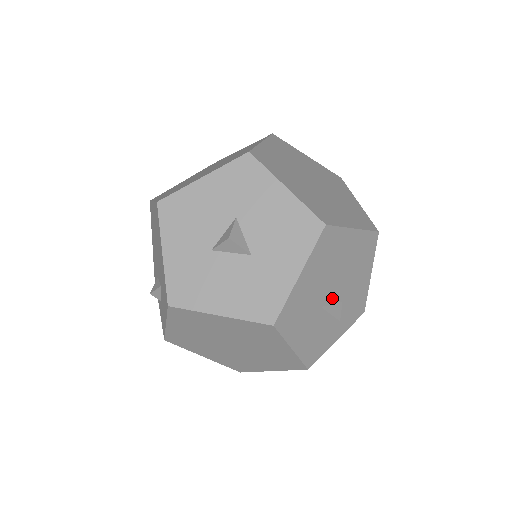
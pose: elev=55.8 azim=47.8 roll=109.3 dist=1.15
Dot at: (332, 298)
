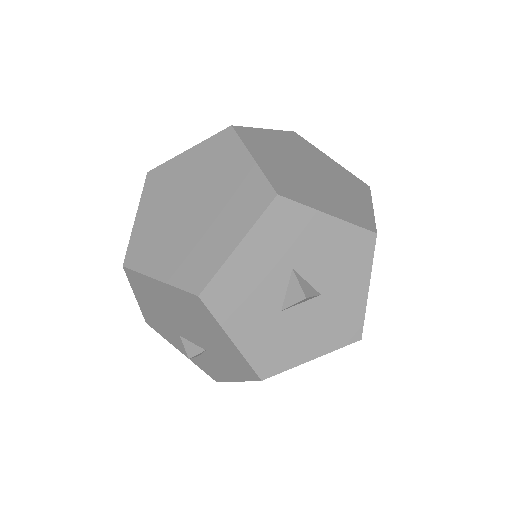
Dot at: occluded
